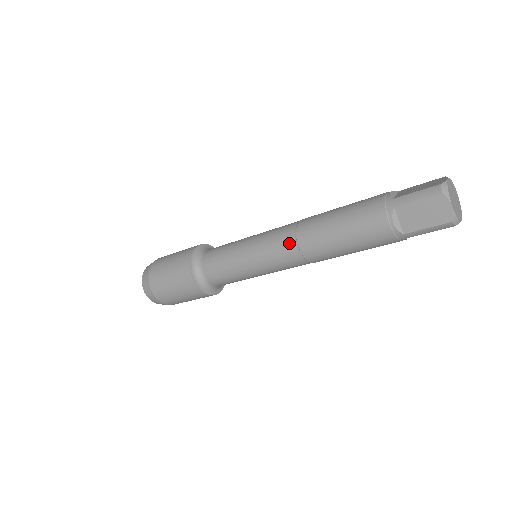
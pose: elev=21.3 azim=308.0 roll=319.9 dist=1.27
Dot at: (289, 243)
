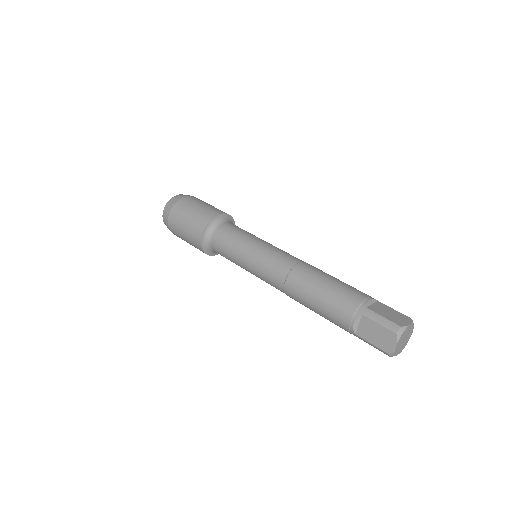
Dot at: occluded
